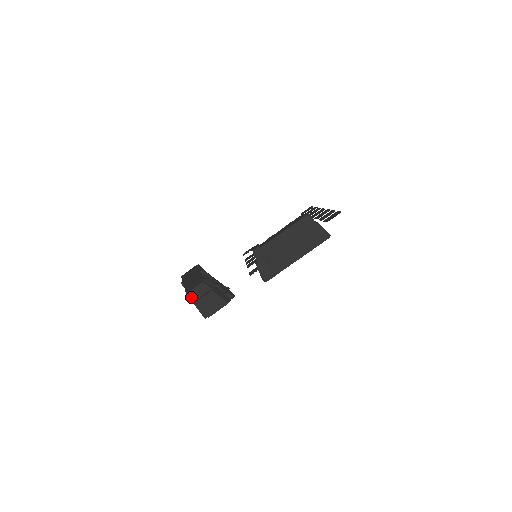
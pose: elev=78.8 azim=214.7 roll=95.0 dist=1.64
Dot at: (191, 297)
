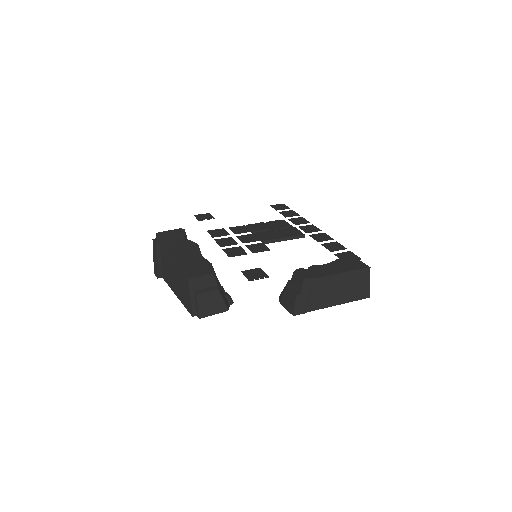
Dot at: (191, 285)
